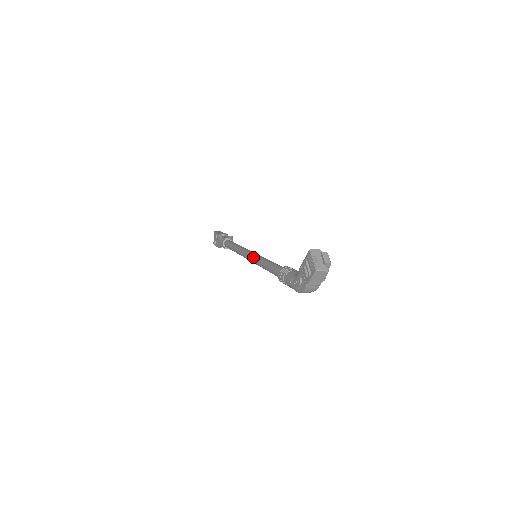
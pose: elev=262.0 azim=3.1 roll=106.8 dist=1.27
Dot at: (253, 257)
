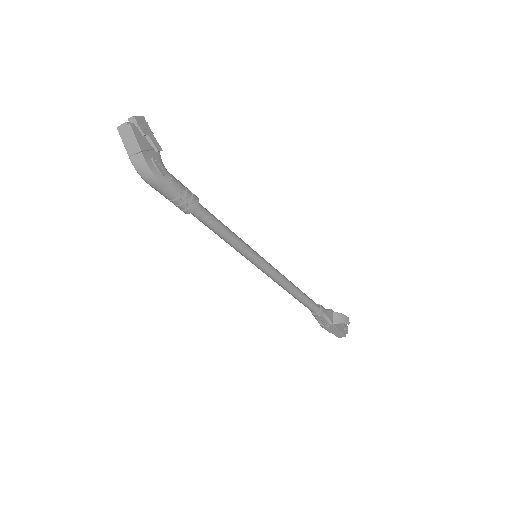
Dot at: occluded
